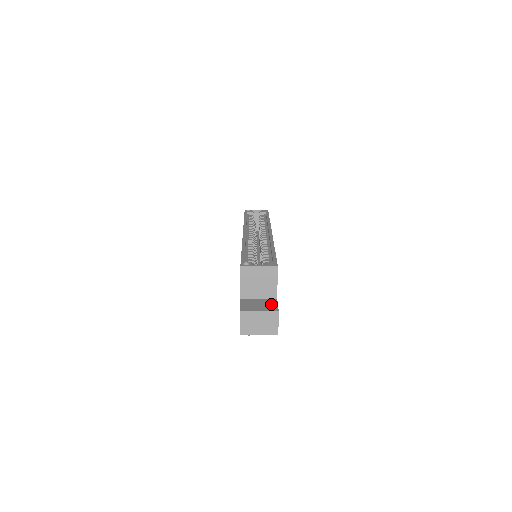
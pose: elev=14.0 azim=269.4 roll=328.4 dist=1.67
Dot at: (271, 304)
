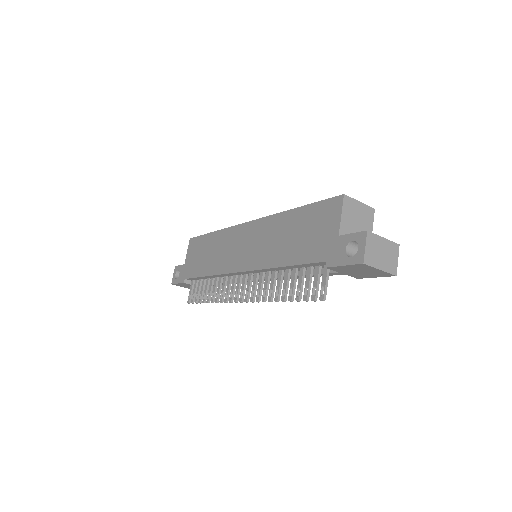
Dot at: occluded
